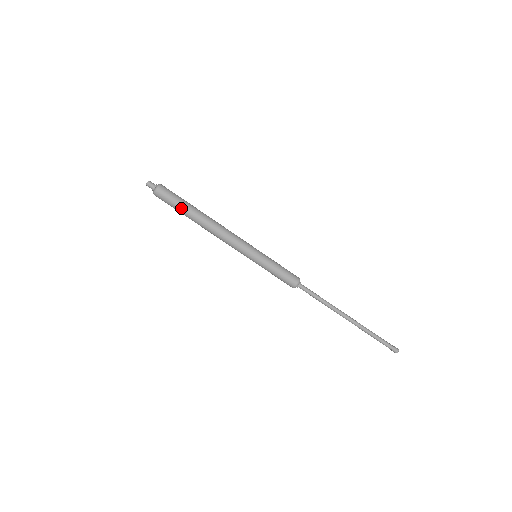
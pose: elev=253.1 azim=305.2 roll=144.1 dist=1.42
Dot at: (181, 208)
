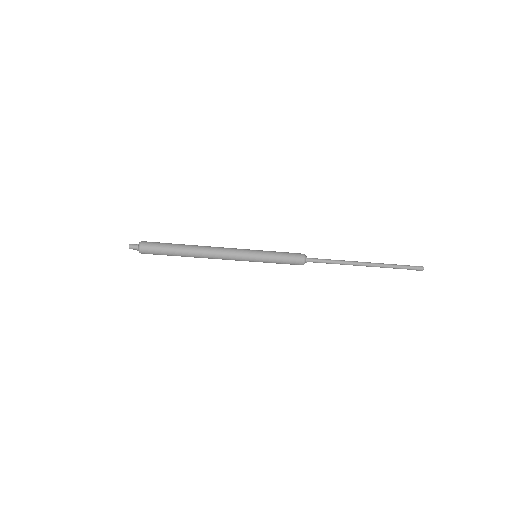
Dot at: (170, 255)
